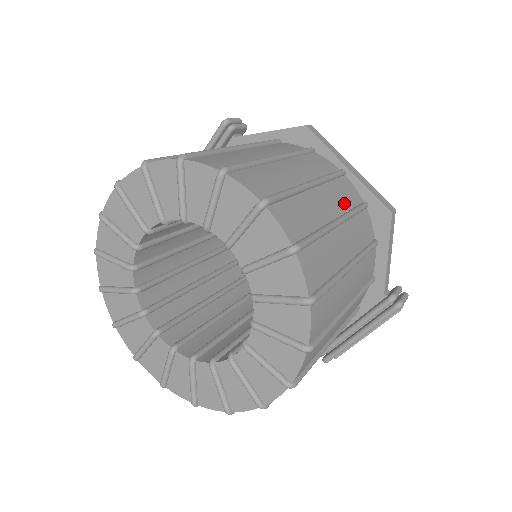
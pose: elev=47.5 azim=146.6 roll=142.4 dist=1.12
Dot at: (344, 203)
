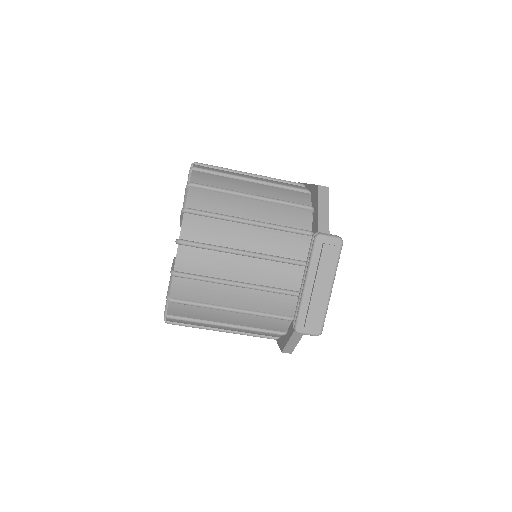
Dot at: occluded
